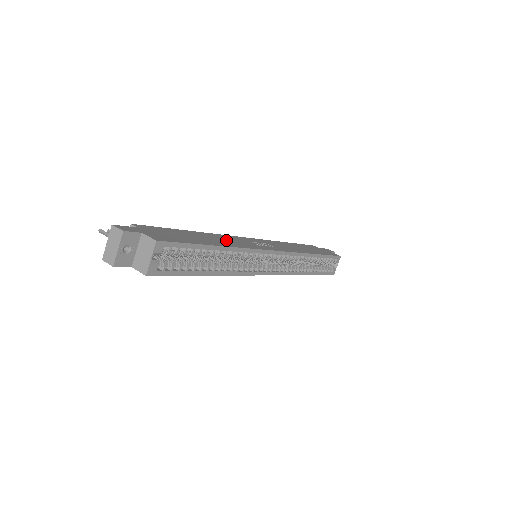
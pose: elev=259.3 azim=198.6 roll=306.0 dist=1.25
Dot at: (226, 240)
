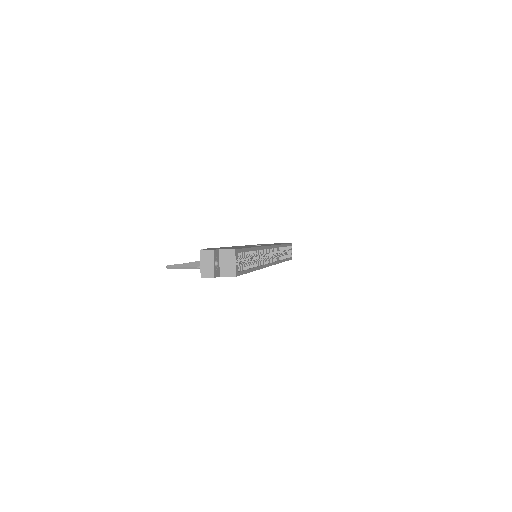
Dot at: (245, 246)
